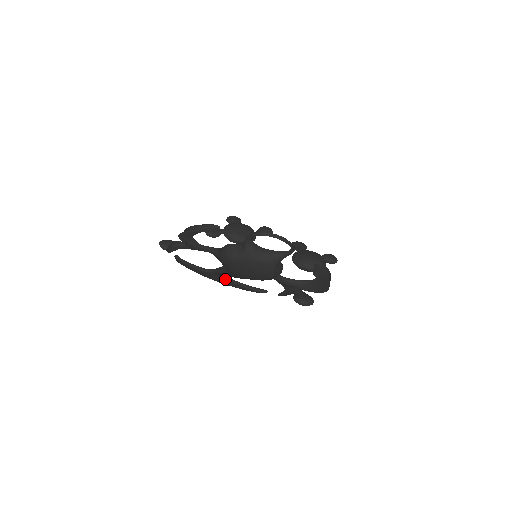
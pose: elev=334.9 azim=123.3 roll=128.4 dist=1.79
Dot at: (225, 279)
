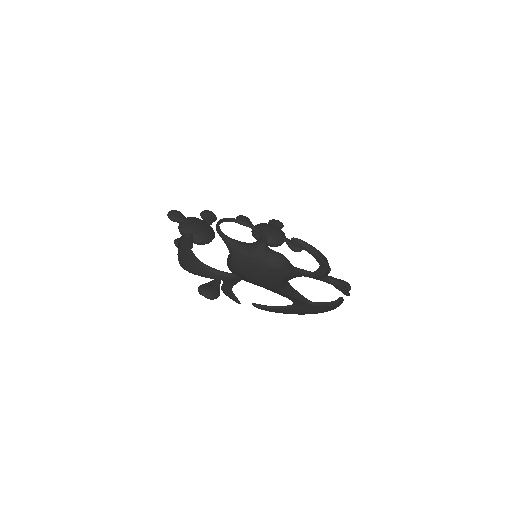
Dot at: (313, 305)
